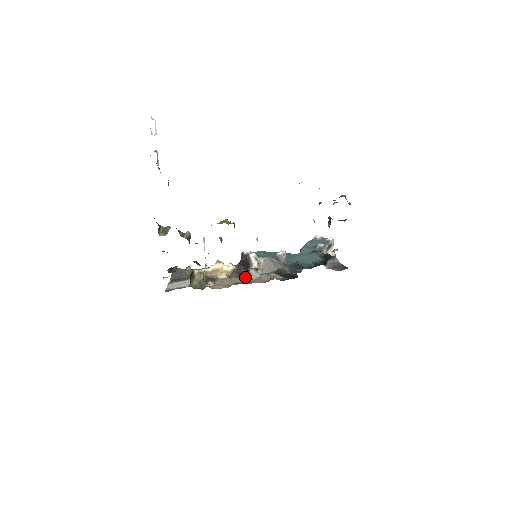
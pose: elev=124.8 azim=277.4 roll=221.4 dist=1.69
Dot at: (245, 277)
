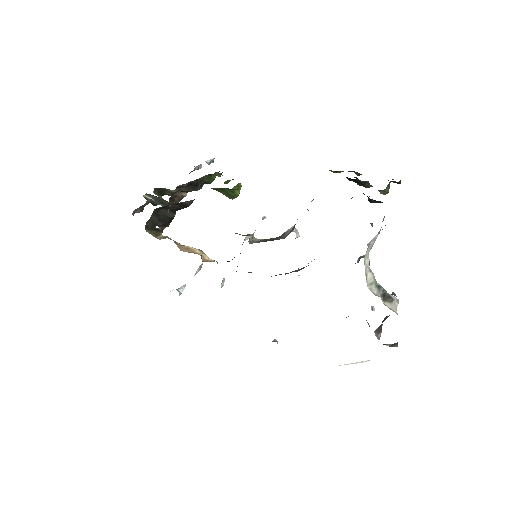
Dot at: occluded
